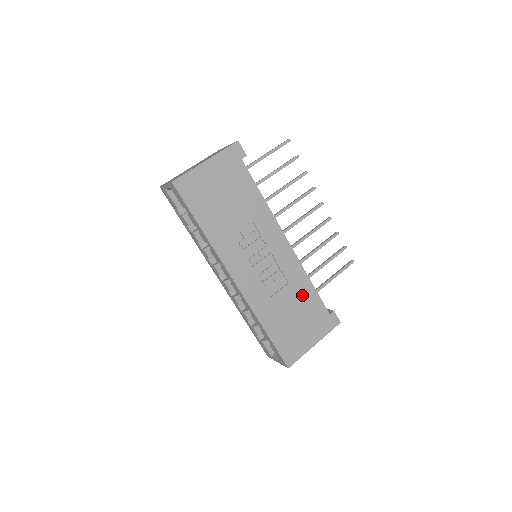
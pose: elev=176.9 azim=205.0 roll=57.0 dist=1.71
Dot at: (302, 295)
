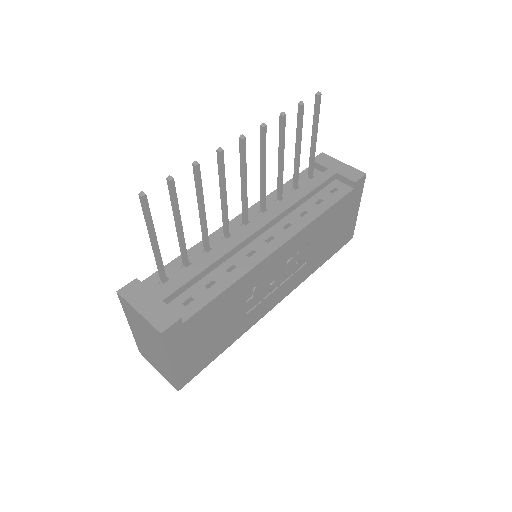
Dot at: (324, 225)
